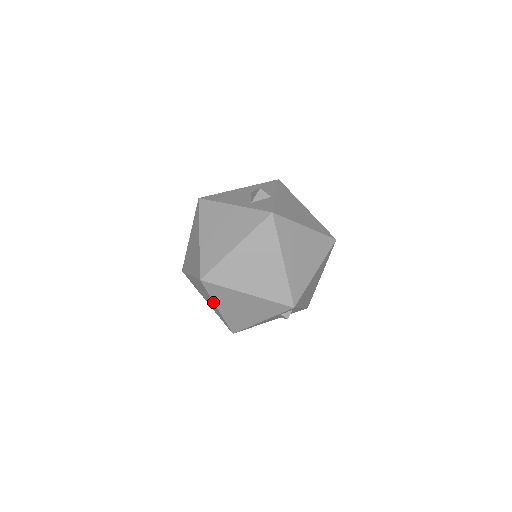
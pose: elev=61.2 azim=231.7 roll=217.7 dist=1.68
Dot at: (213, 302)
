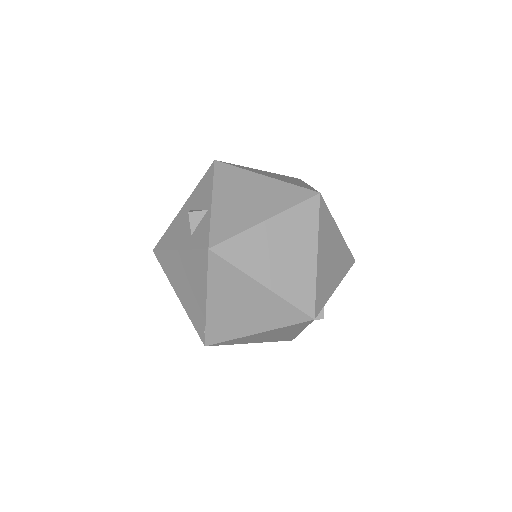
Dot at: (241, 343)
